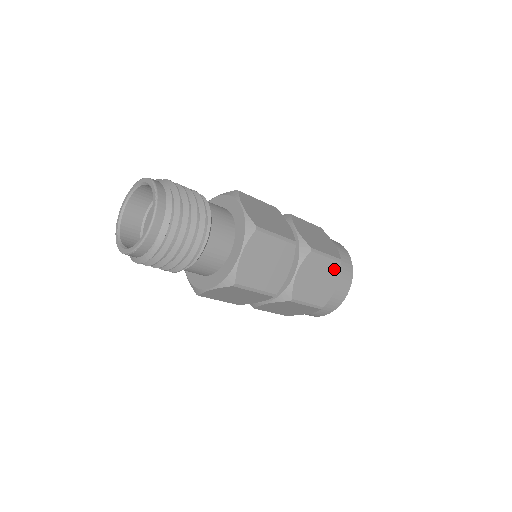
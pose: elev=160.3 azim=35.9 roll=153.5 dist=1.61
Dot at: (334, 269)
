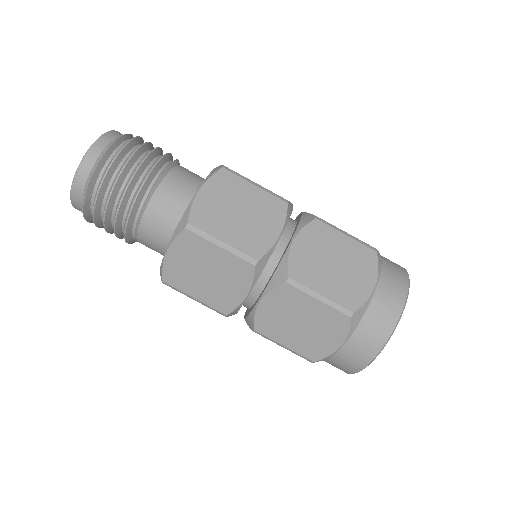
Dot at: (364, 257)
